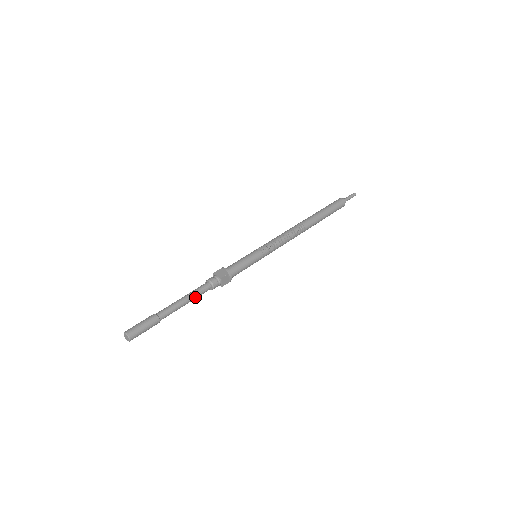
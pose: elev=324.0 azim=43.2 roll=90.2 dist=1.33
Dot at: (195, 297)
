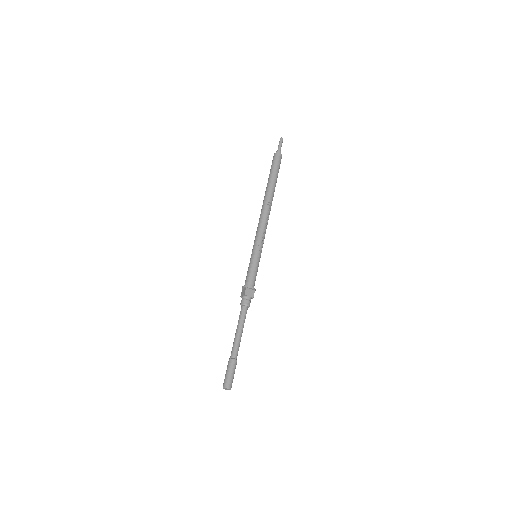
Dot at: occluded
